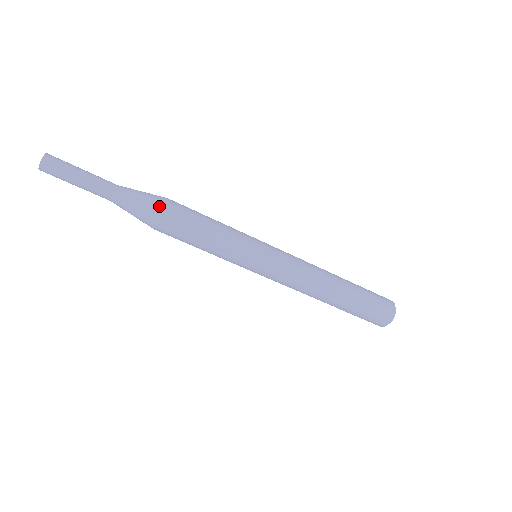
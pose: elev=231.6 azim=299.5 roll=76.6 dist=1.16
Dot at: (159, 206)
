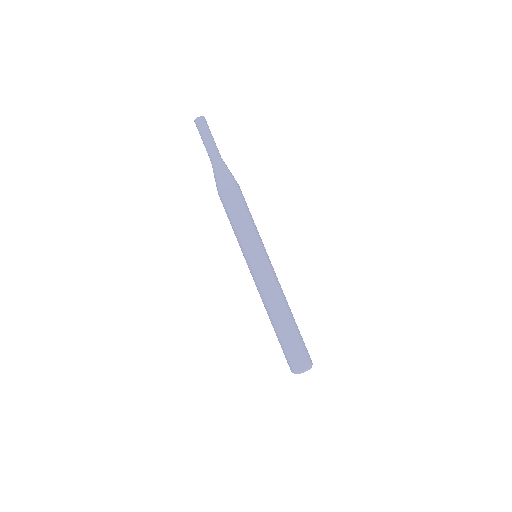
Dot at: occluded
